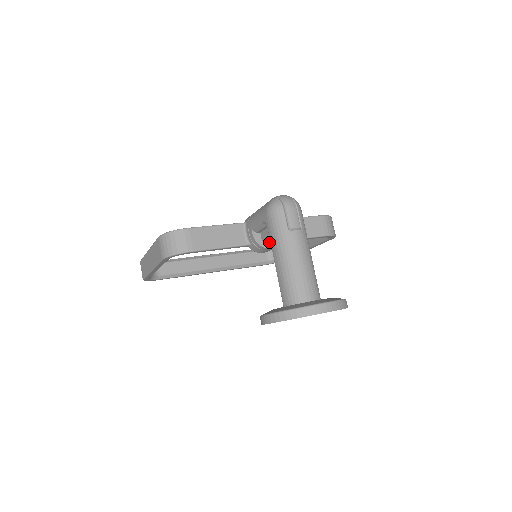
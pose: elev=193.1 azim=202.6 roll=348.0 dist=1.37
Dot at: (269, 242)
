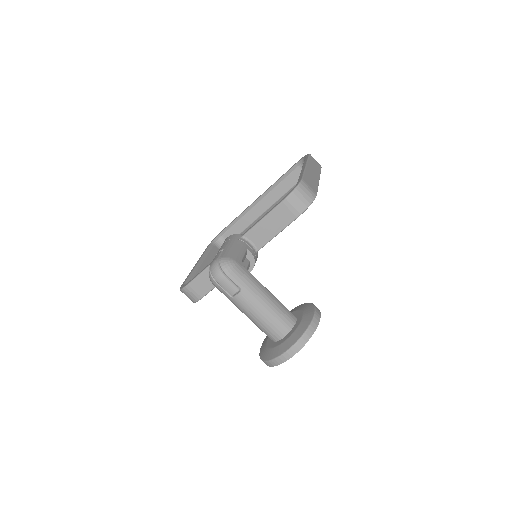
Dot at: occluded
